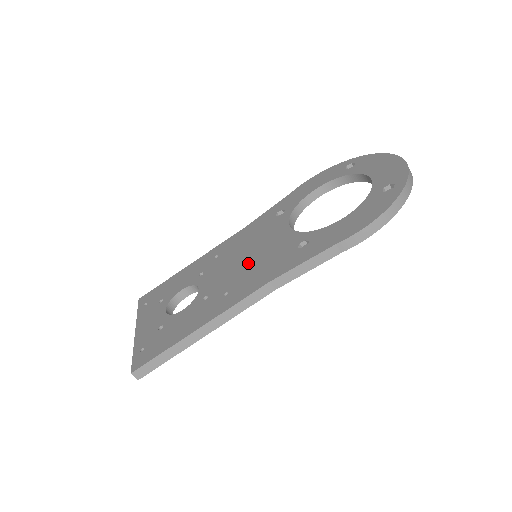
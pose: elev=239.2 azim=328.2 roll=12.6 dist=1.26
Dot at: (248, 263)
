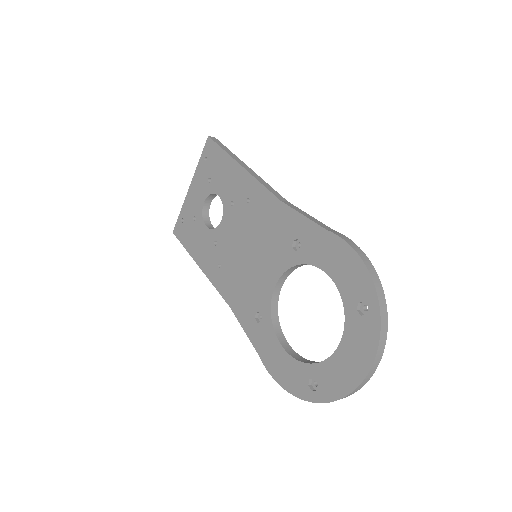
Dot at: (242, 262)
